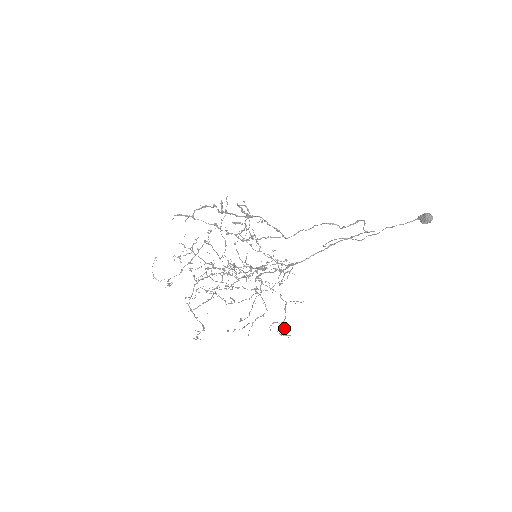
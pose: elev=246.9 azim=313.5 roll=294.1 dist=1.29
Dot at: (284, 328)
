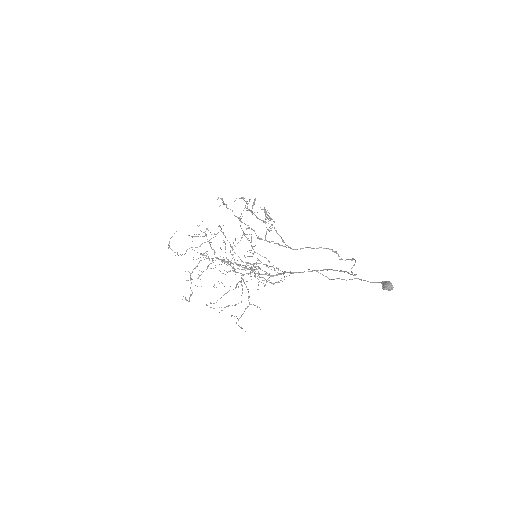
Dot at: occluded
